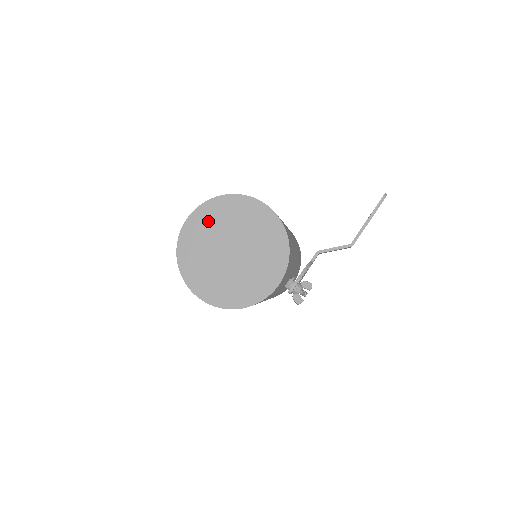
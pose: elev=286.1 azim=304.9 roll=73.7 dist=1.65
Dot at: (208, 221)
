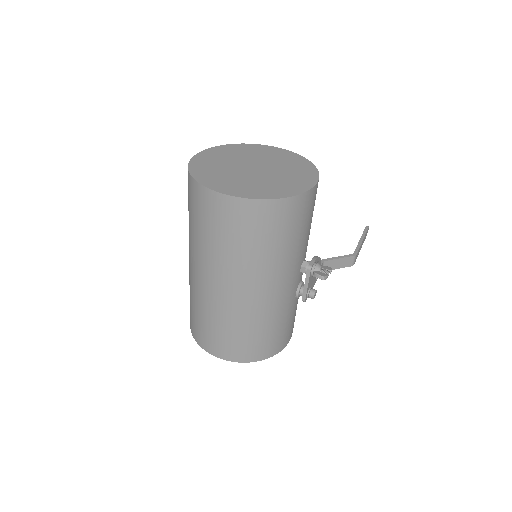
Dot at: (222, 154)
